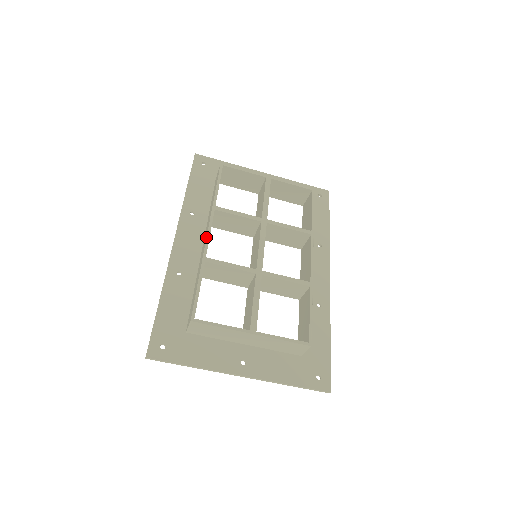
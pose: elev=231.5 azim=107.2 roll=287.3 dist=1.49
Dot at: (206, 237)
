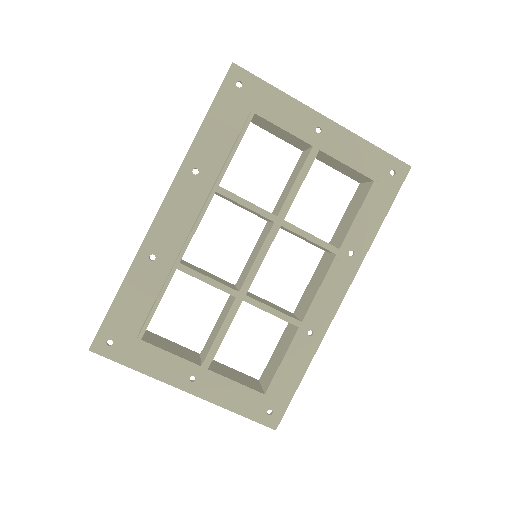
Dot at: occluded
